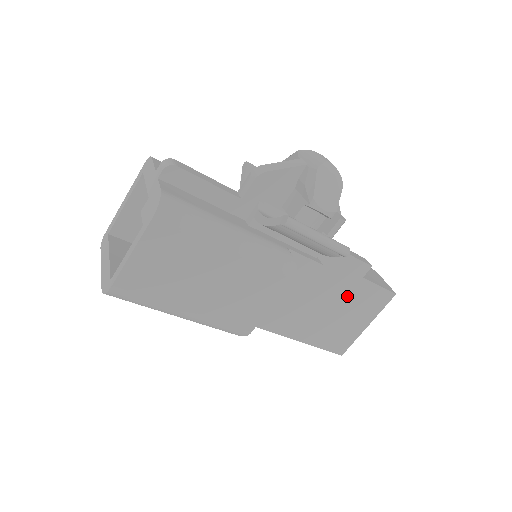
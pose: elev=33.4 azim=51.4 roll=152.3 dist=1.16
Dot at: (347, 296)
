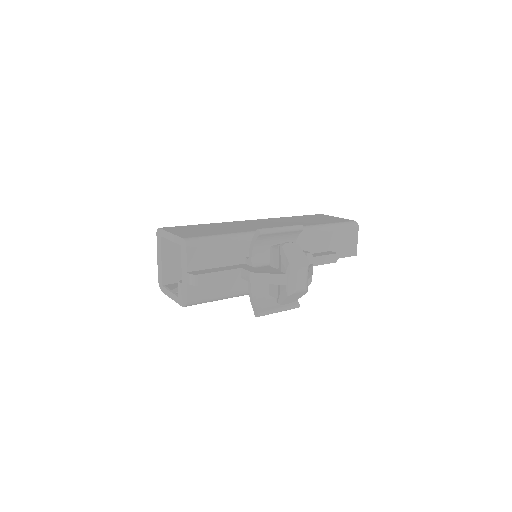
Dot at: occluded
